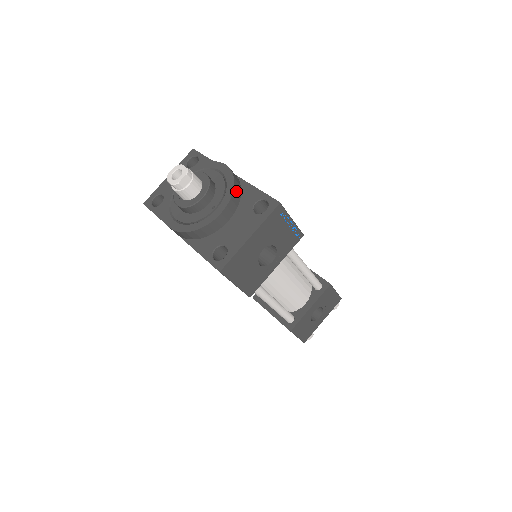
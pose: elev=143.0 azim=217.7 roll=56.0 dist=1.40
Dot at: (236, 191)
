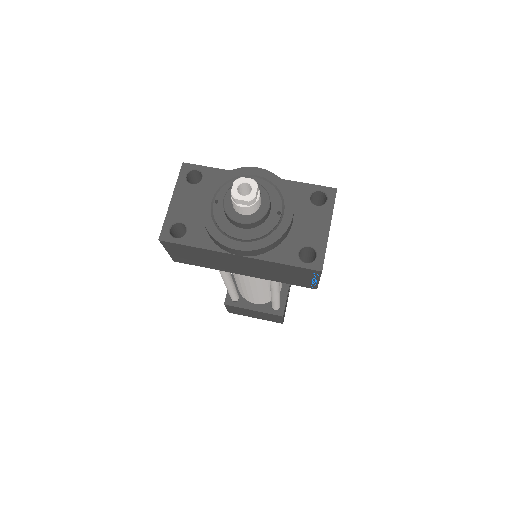
Dot at: (288, 190)
